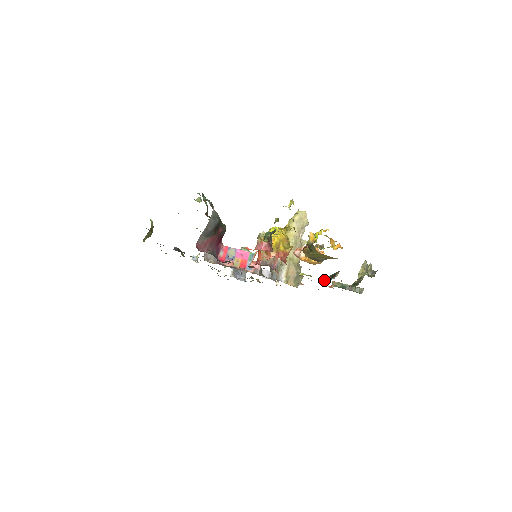
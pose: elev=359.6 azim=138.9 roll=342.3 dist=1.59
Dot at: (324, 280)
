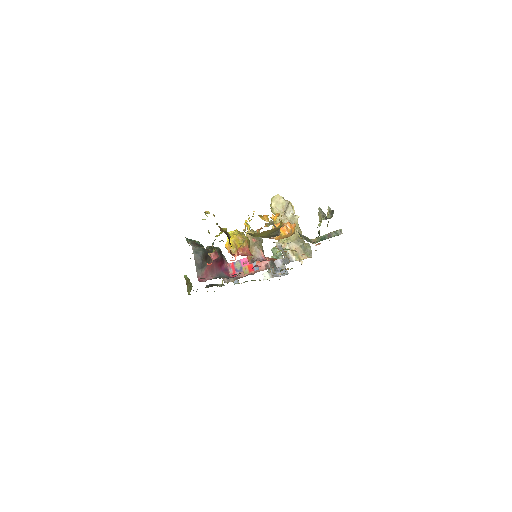
Dot at: occluded
